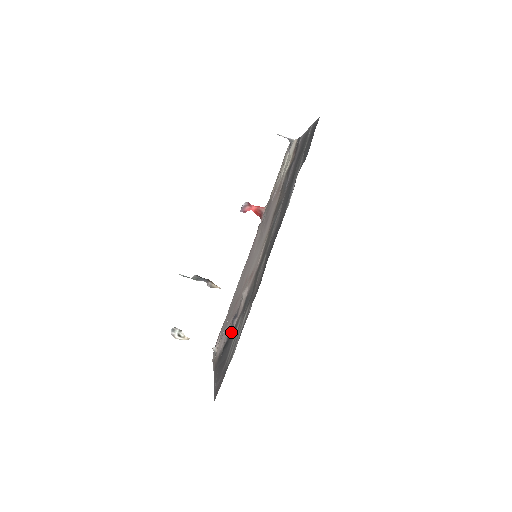
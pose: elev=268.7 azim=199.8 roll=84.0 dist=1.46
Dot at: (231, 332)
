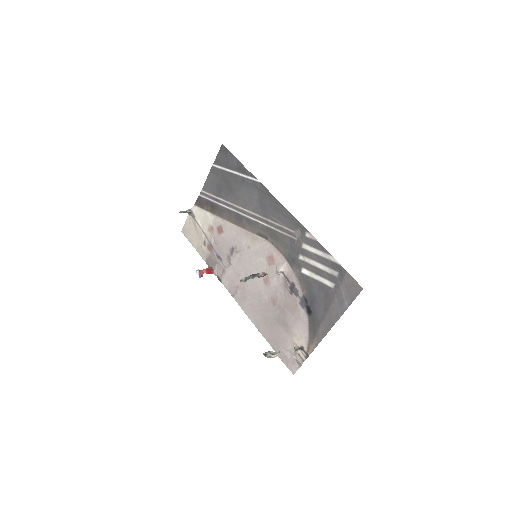
Dot at: (303, 293)
